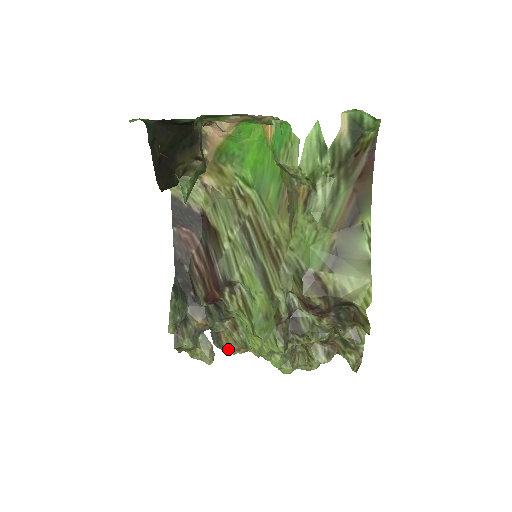
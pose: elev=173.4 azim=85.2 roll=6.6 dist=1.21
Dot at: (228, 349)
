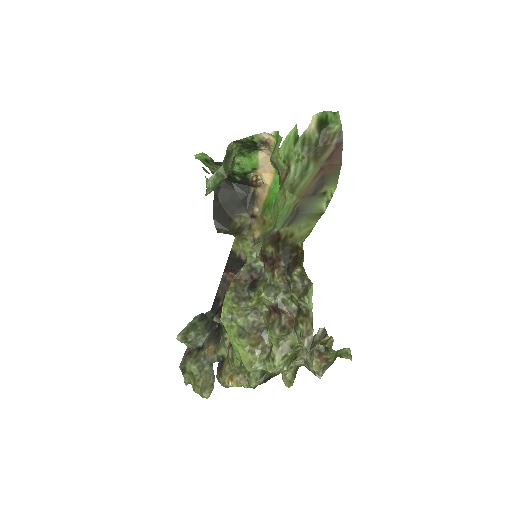
Dot at: (224, 377)
